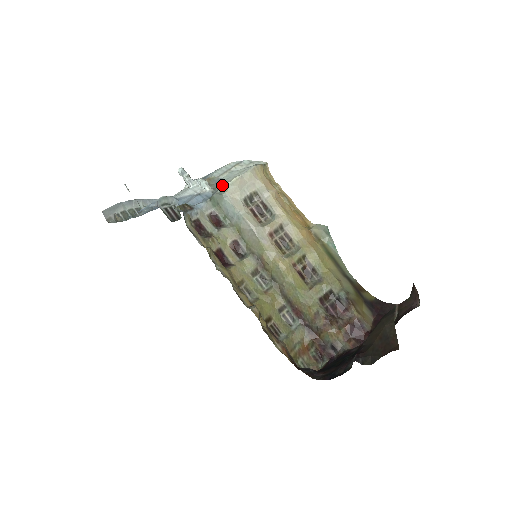
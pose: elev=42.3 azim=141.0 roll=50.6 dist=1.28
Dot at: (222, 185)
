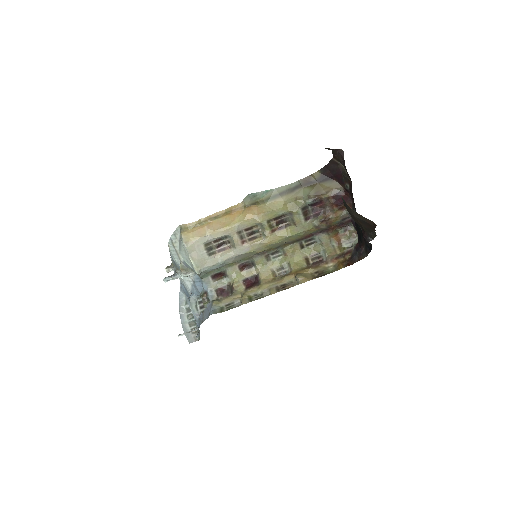
Dot at: (194, 270)
